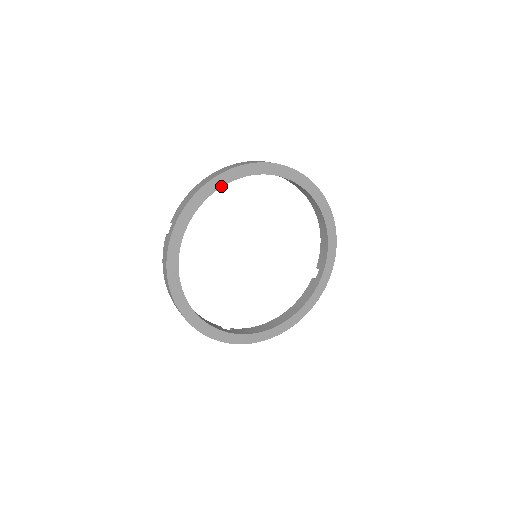
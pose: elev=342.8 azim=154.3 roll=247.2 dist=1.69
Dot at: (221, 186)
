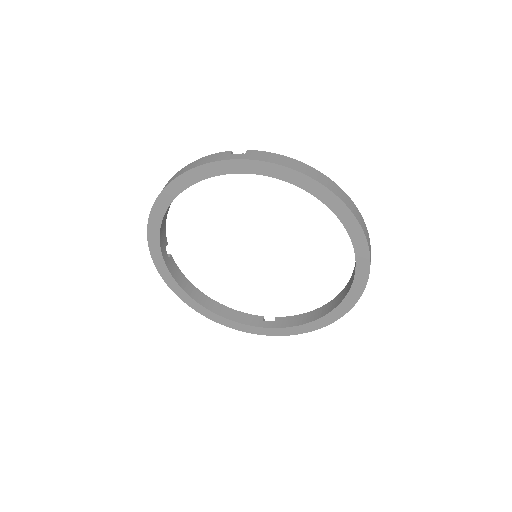
Dot at: (166, 208)
